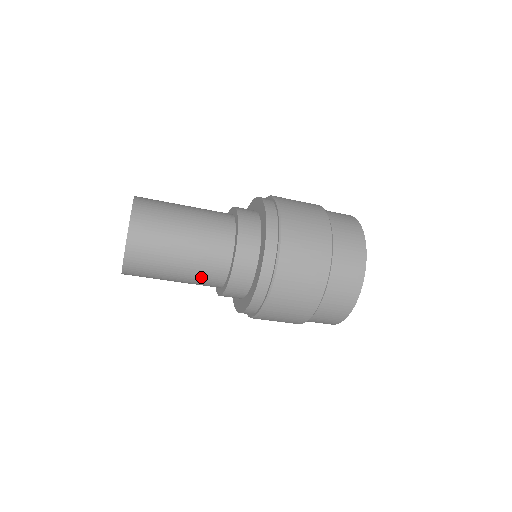
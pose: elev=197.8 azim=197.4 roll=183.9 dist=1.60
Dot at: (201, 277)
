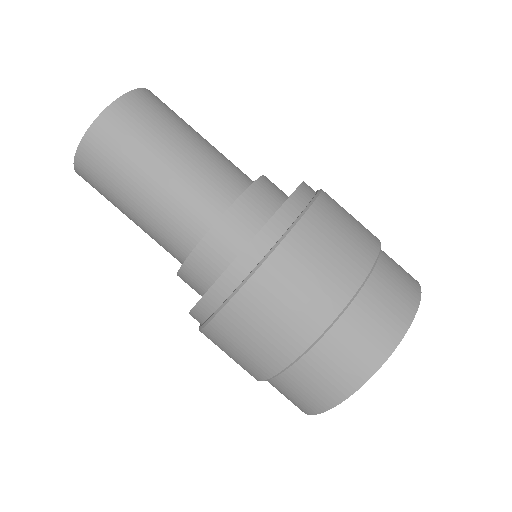
Dot at: (158, 242)
